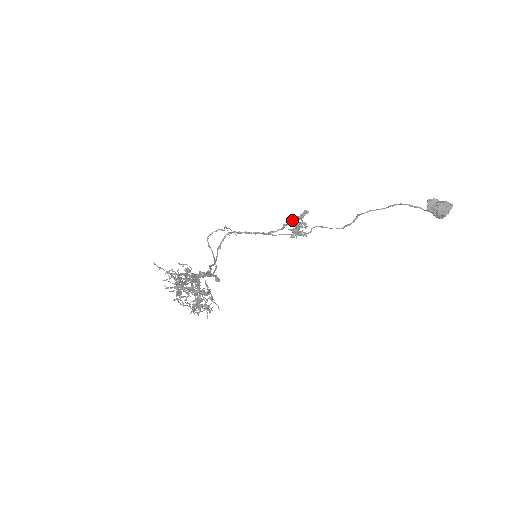
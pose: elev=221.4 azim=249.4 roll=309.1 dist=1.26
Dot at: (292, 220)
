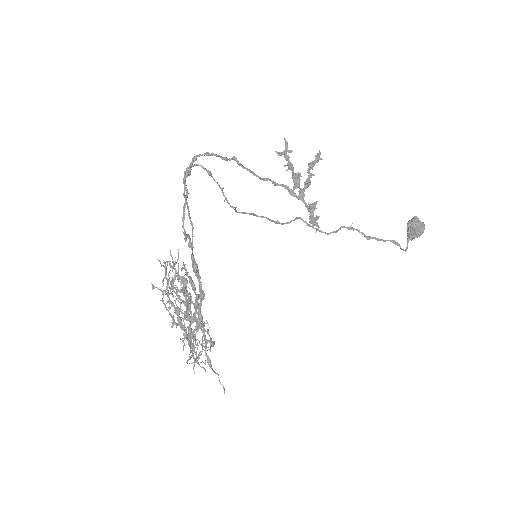
Dot at: (308, 208)
